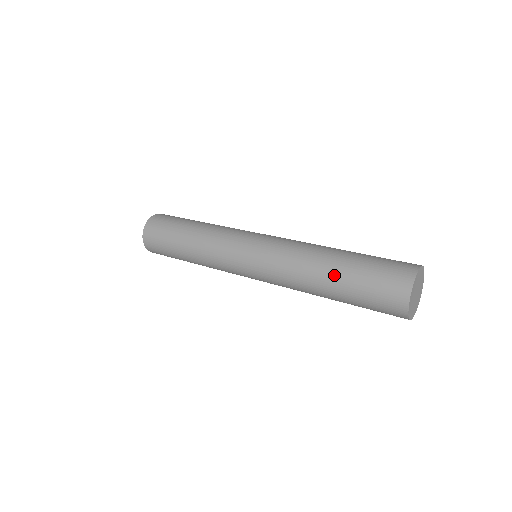
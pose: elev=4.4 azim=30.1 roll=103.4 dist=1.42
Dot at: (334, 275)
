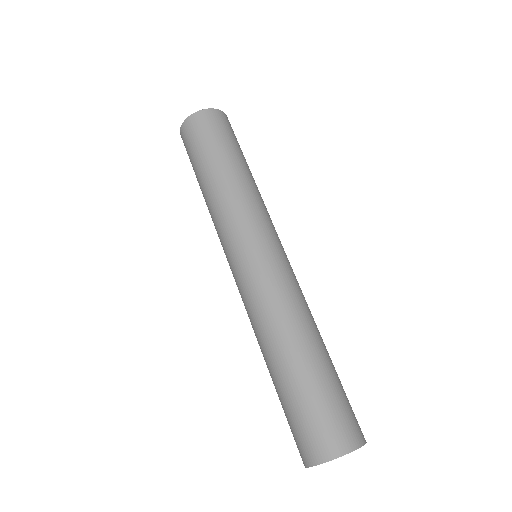
Dot at: (277, 372)
